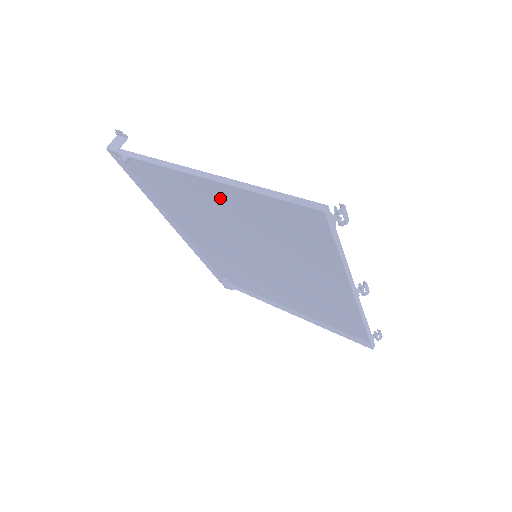
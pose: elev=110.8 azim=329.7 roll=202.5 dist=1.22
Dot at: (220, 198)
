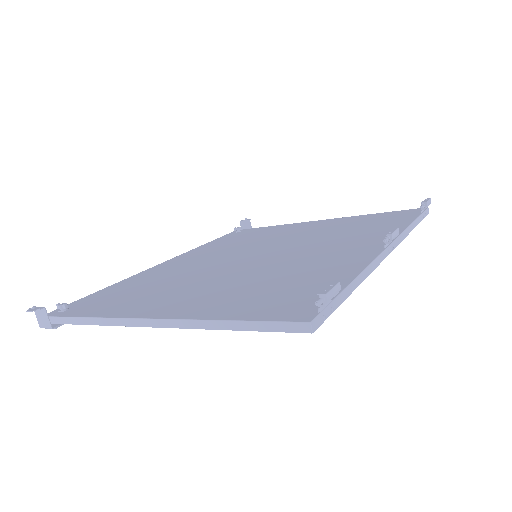
Dot at: (183, 298)
